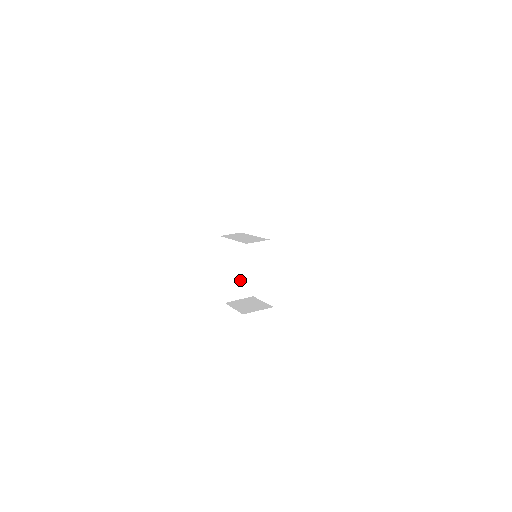
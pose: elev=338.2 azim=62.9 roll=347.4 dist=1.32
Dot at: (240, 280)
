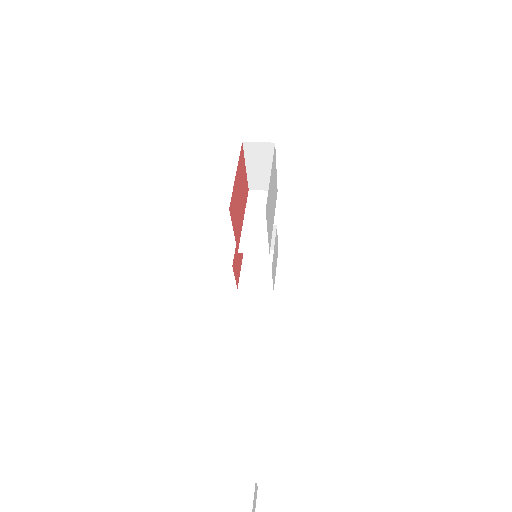
Dot at: occluded
